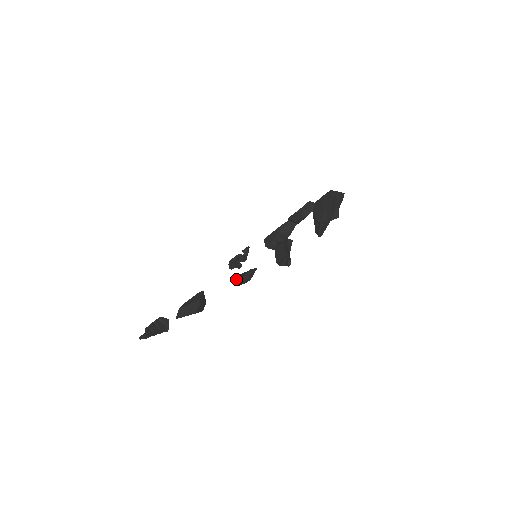
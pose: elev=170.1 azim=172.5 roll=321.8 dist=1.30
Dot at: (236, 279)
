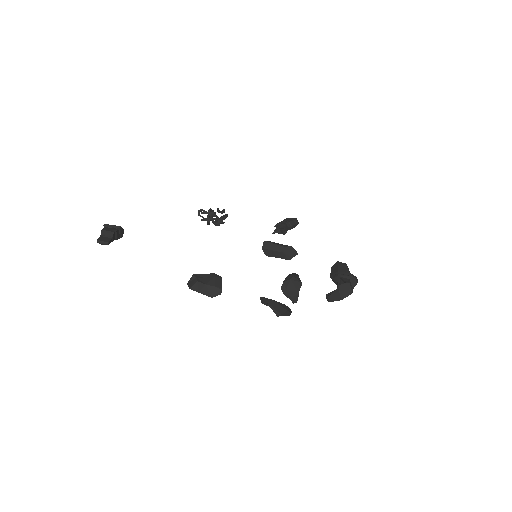
Dot at: (269, 303)
